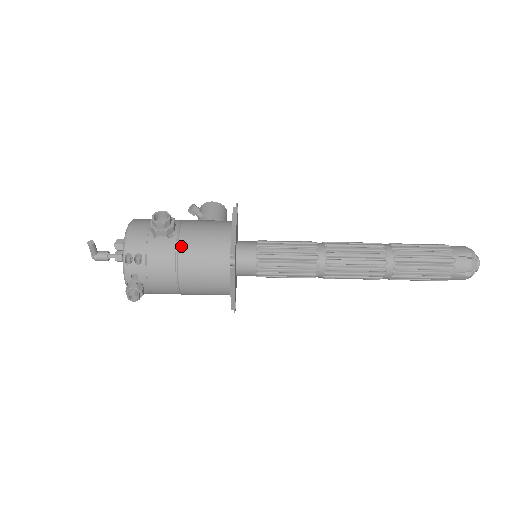
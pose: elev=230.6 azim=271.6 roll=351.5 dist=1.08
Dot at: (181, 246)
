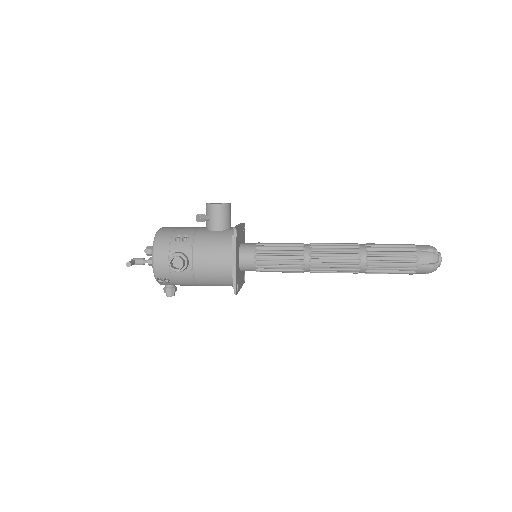
Dot at: (196, 274)
